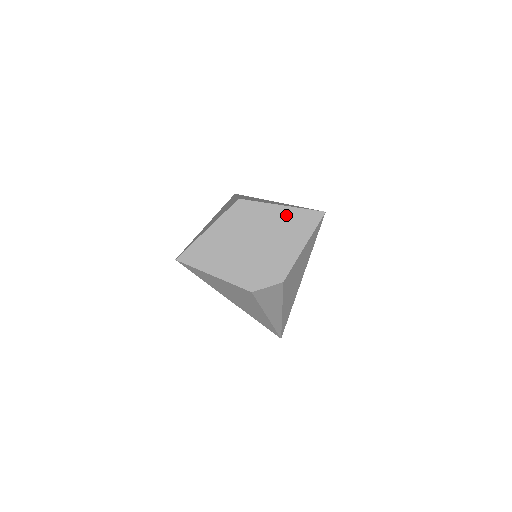
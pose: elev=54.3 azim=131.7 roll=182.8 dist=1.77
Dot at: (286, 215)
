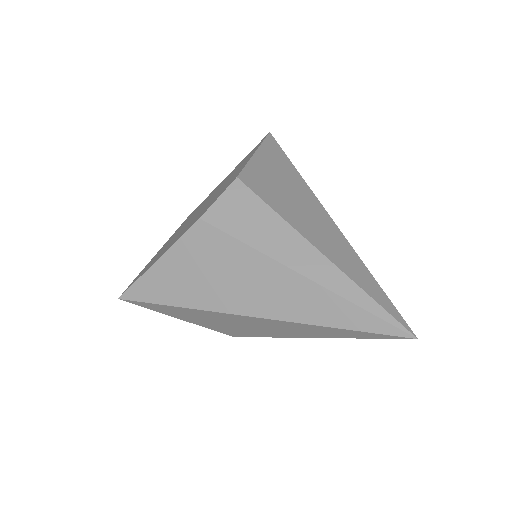
Dot at: occluded
